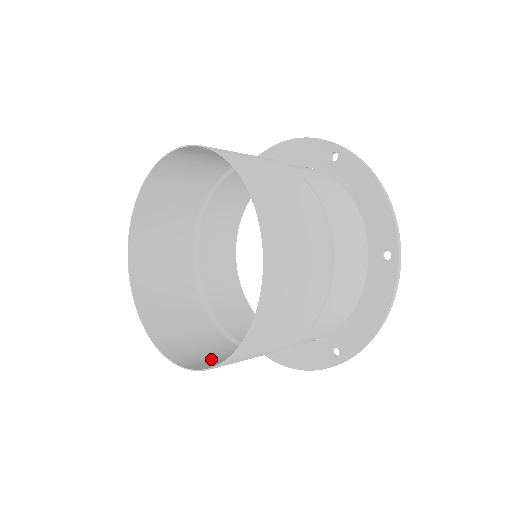
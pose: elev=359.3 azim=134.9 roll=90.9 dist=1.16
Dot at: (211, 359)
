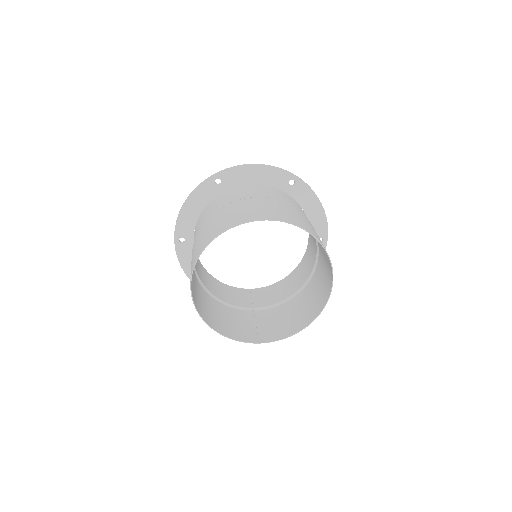
Dot at: (253, 329)
